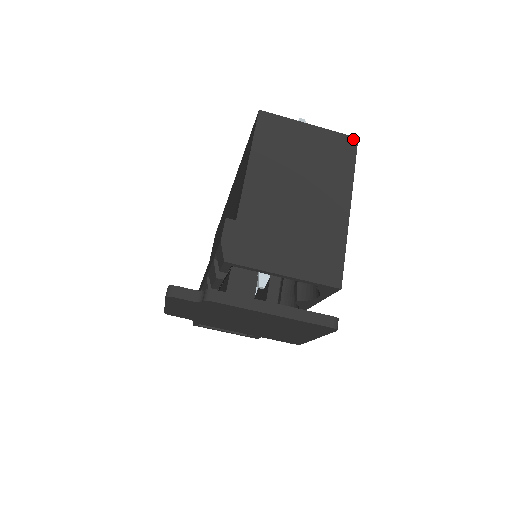
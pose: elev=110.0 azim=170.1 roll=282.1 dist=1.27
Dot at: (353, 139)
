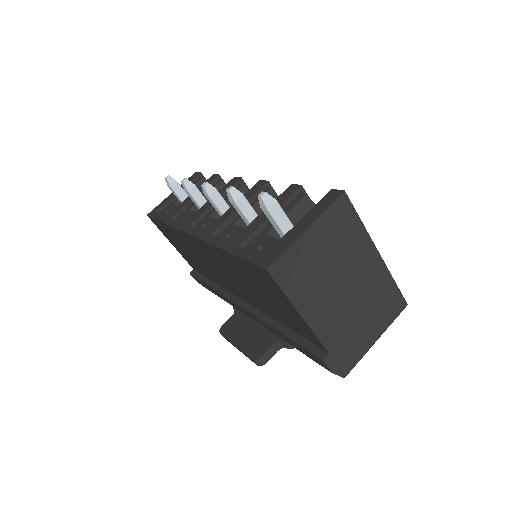
Dot at: (342, 197)
